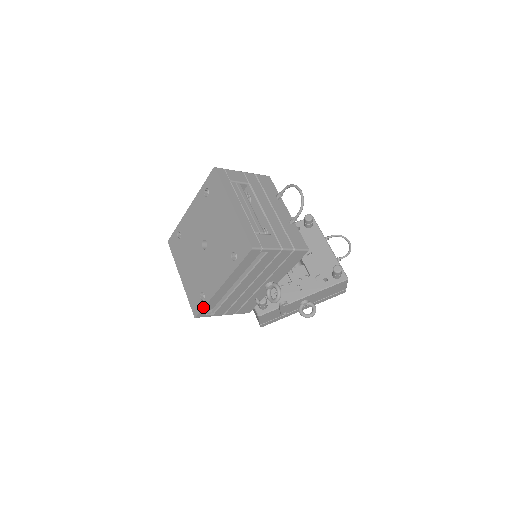
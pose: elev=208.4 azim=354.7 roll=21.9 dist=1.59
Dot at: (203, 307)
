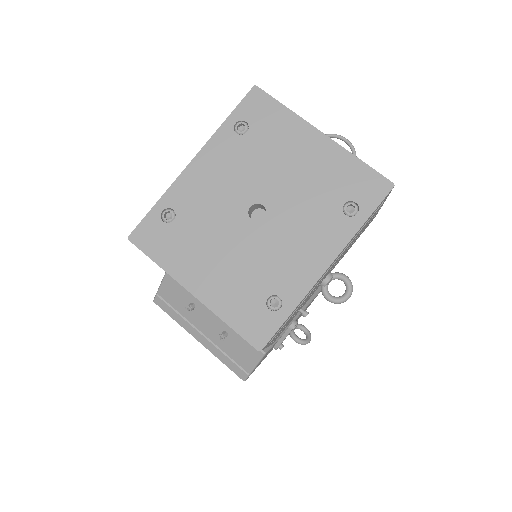
Dot at: (283, 321)
